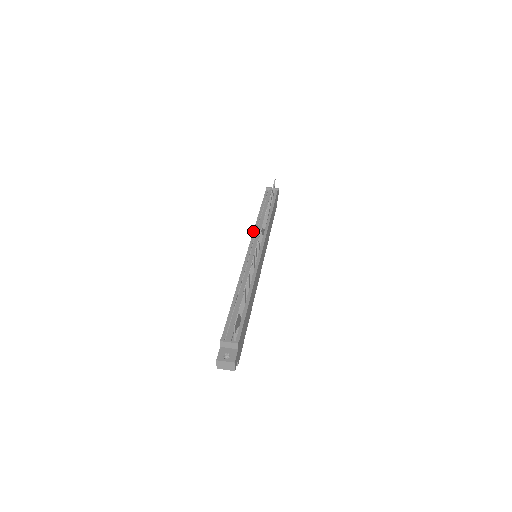
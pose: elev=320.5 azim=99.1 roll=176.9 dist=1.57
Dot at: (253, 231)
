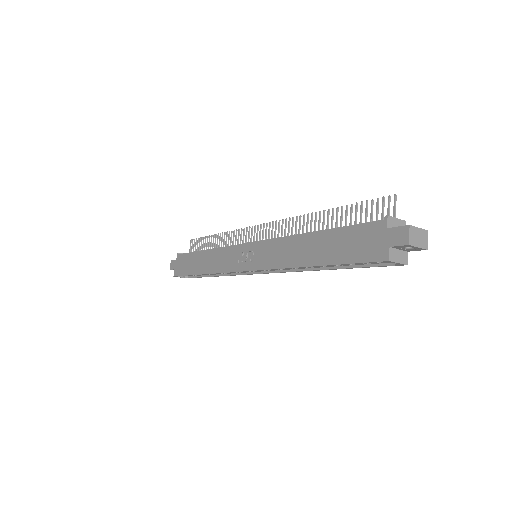
Dot at: (227, 246)
